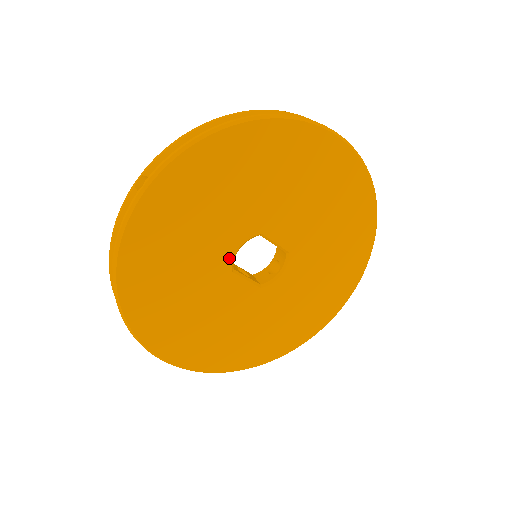
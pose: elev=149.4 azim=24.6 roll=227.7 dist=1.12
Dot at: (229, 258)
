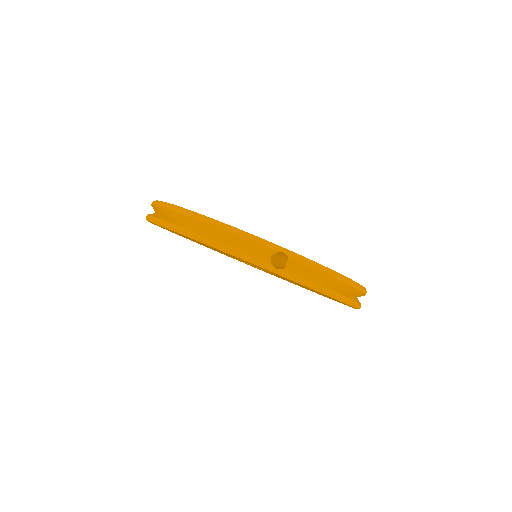
Dot at: occluded
